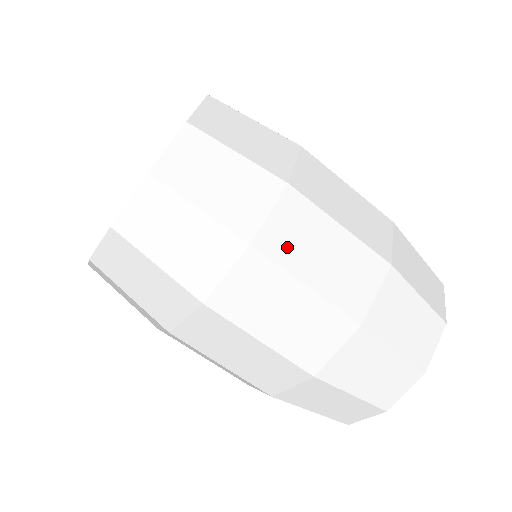
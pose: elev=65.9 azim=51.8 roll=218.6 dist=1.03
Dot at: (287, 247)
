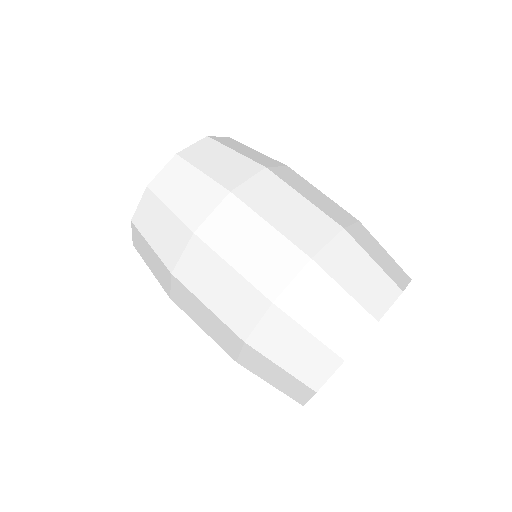
Dot at: (258, 199)
